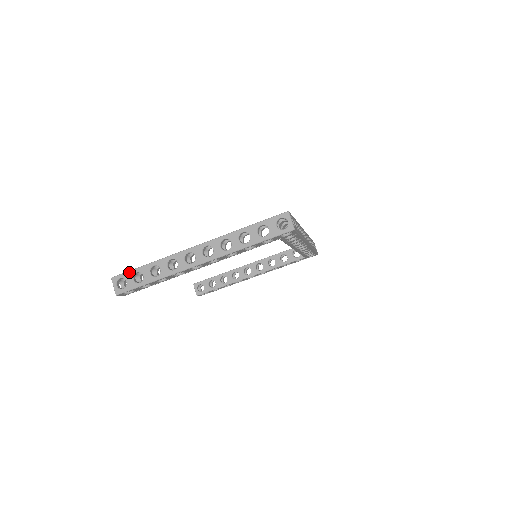
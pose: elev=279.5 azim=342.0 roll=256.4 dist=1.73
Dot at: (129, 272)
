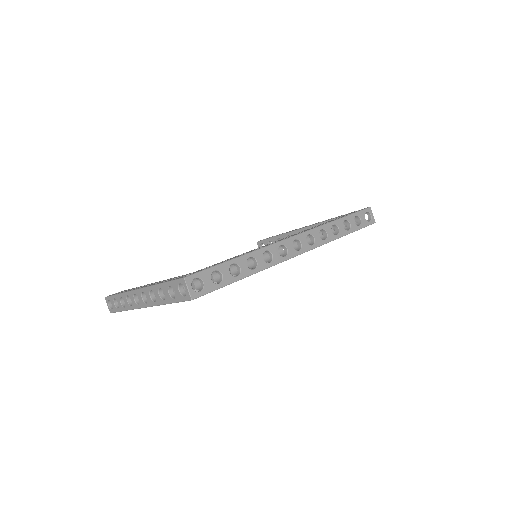
Dot at: (111, 297)
